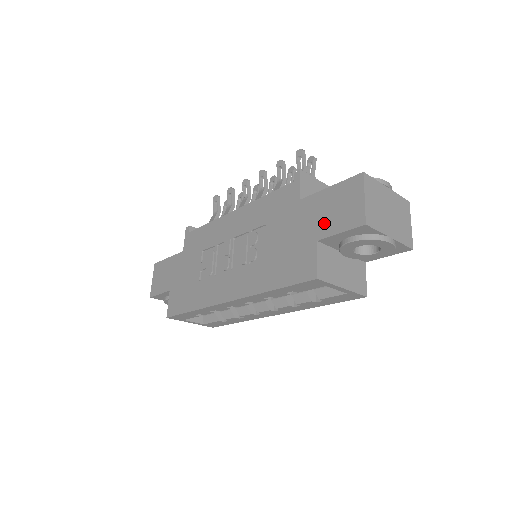
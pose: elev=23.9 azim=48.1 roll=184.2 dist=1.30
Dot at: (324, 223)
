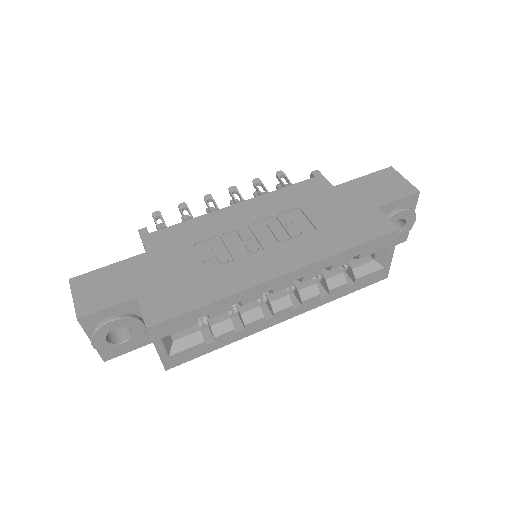
Dot at: (376, 196)
